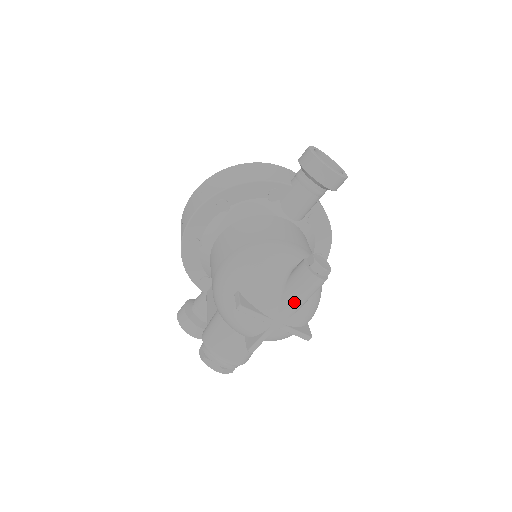
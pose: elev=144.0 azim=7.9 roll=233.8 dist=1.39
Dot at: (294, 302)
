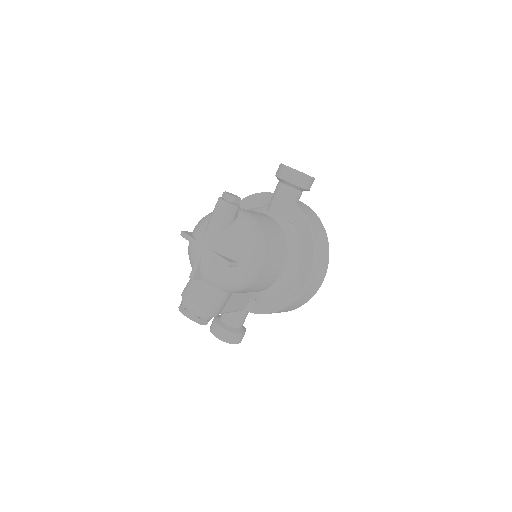
Dot at: (211, 224)
